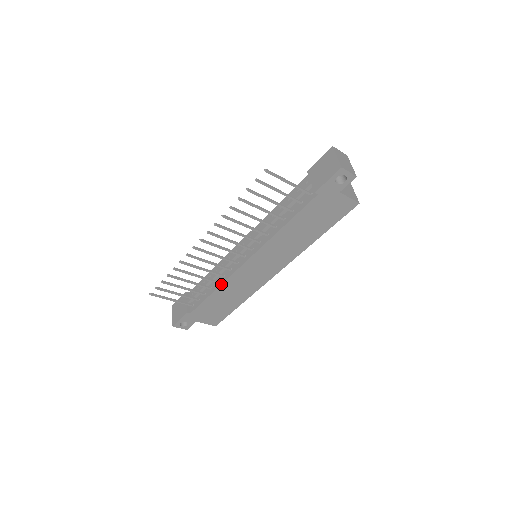
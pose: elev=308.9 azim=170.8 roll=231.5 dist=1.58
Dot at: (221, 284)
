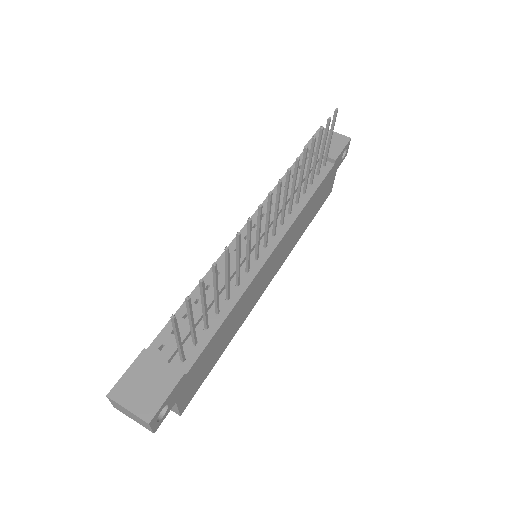
Dot at: (241, 296)
